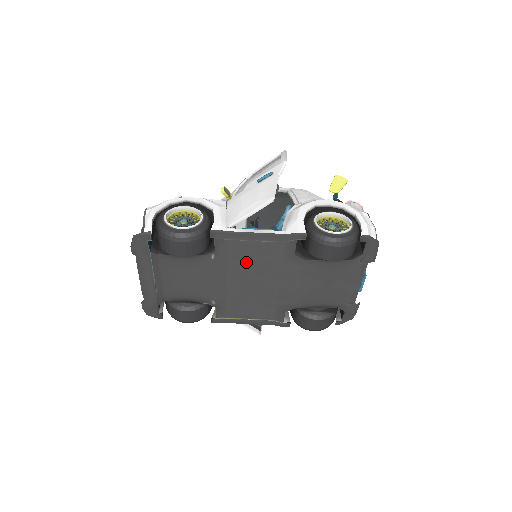
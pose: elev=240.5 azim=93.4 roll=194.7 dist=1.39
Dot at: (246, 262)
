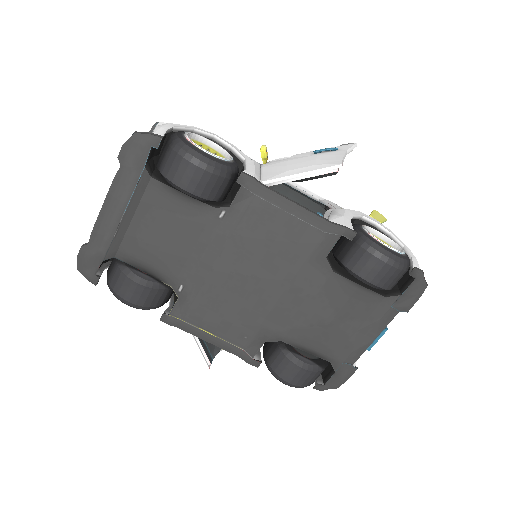
Dot at: (260, 241)
